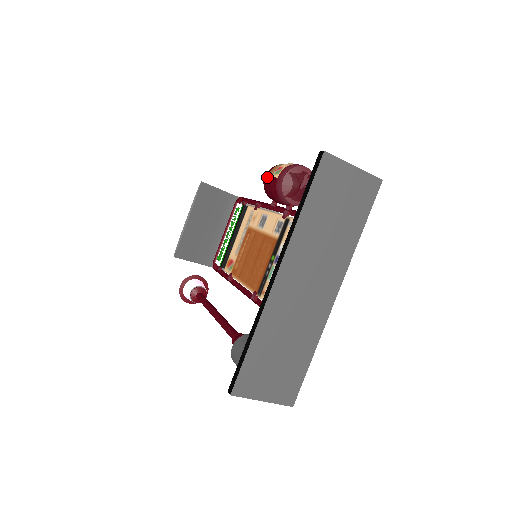
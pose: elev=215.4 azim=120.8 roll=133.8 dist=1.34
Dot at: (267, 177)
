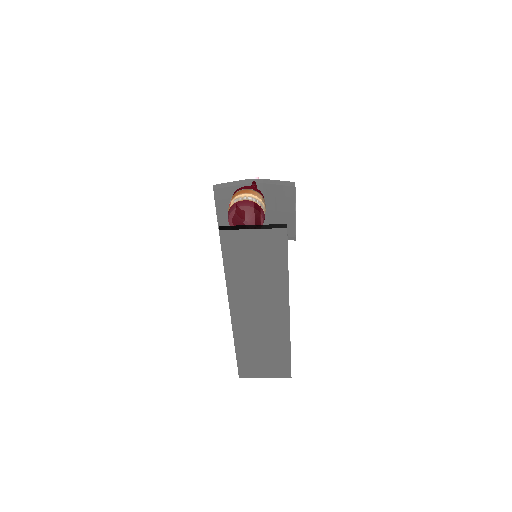
Dot at: occluded
